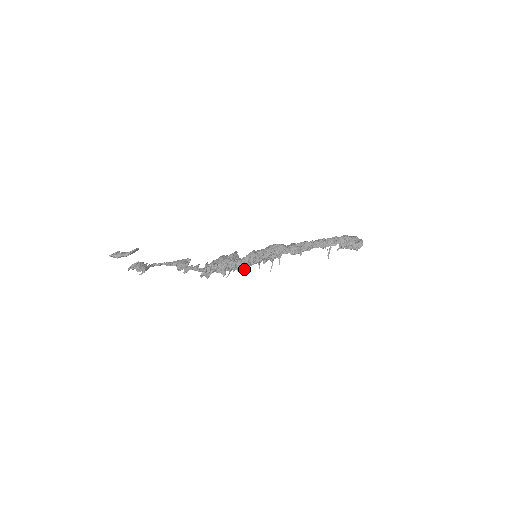
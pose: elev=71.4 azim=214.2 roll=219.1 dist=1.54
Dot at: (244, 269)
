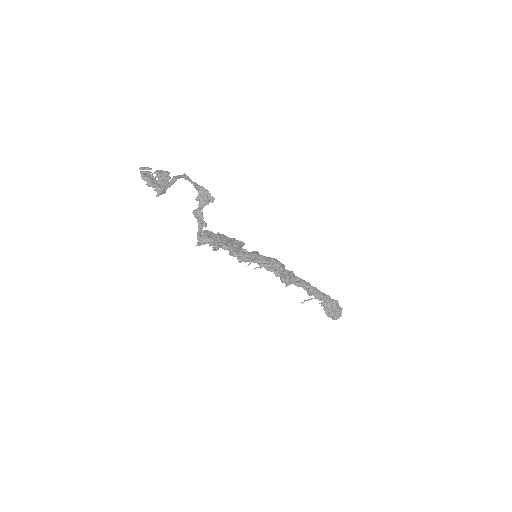
Dot at: occluded
